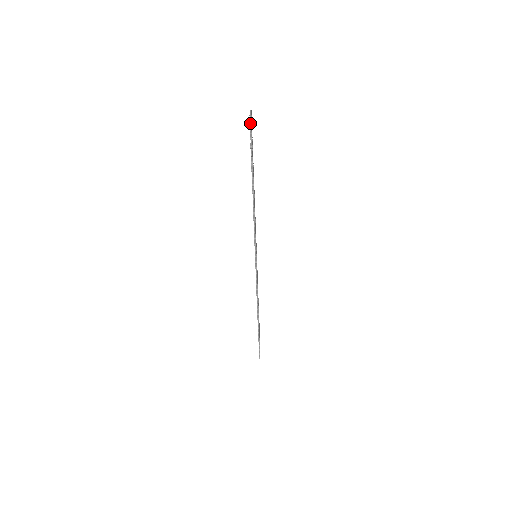
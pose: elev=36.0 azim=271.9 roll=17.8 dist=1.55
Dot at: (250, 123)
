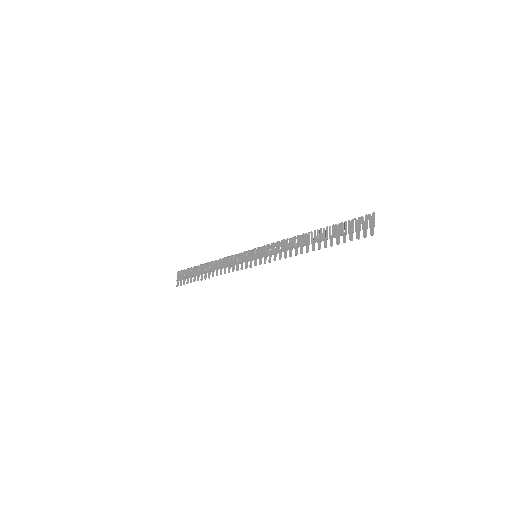
Dot at: (371, 235)
